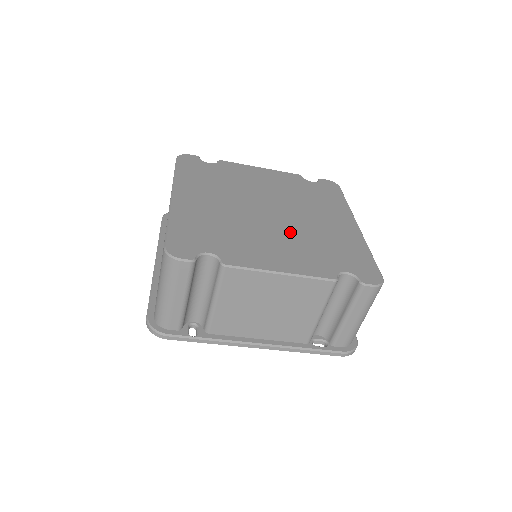
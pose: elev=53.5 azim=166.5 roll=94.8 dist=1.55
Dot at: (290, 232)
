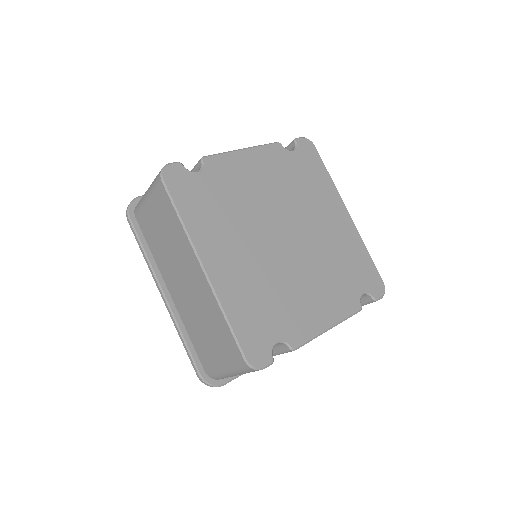
Dot at: (313, 263)
